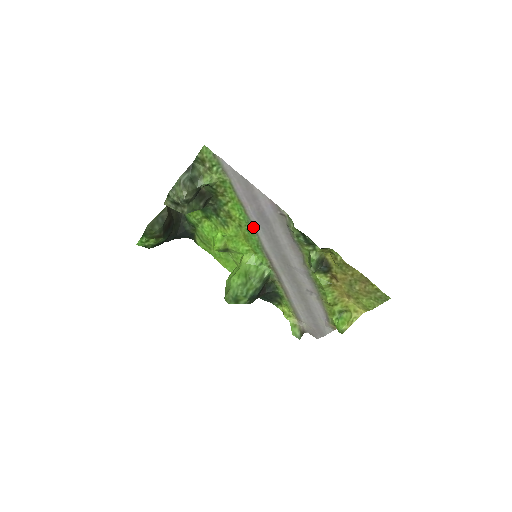
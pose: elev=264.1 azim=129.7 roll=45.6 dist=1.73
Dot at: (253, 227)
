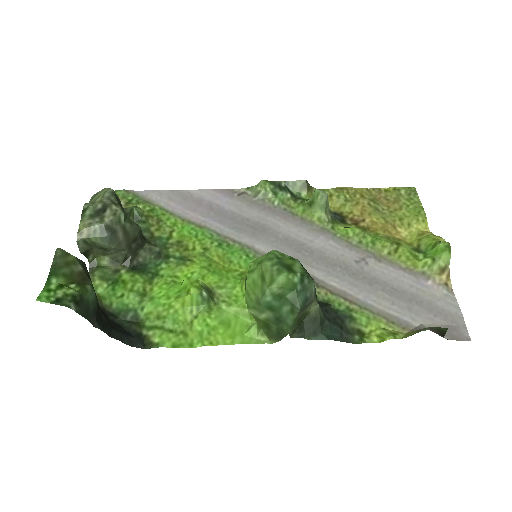
Dot at: (222, 238)
